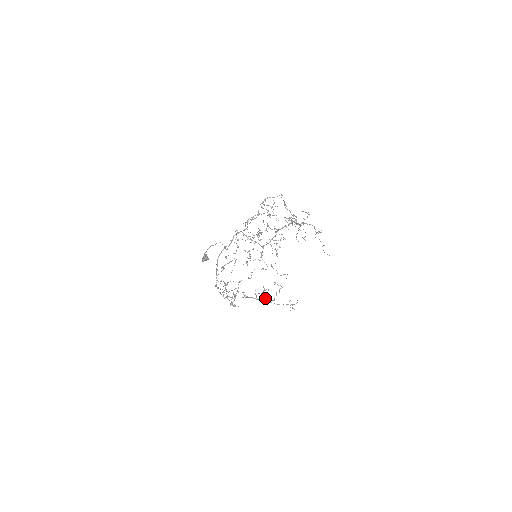
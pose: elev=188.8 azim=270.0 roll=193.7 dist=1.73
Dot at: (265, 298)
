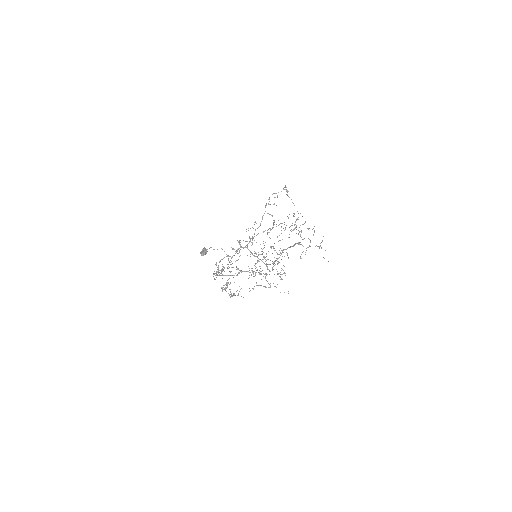
Dot at: (257, 270)
